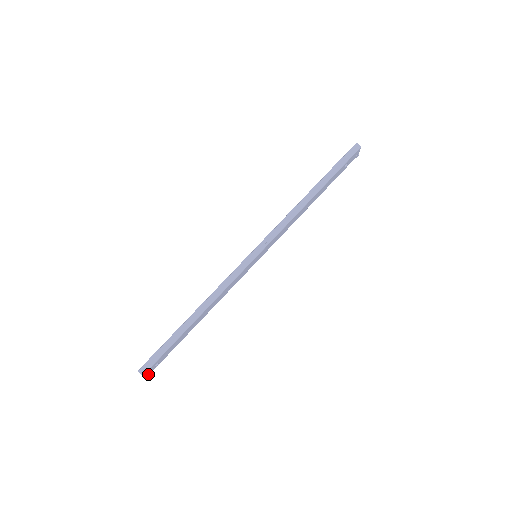
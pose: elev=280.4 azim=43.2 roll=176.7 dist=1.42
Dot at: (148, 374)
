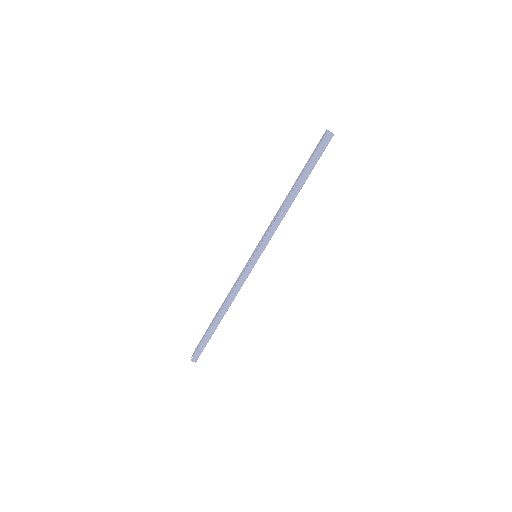
Dot at: occluded
